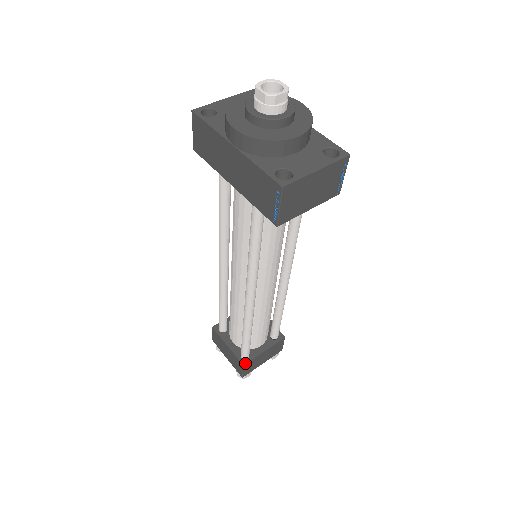
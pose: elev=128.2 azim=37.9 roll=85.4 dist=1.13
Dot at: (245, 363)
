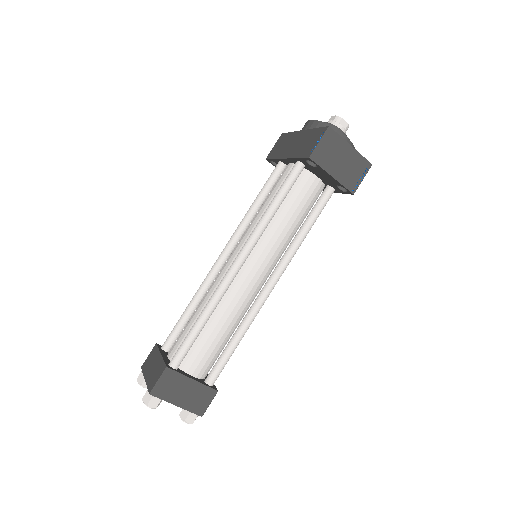
Dot at: (169, 367)
